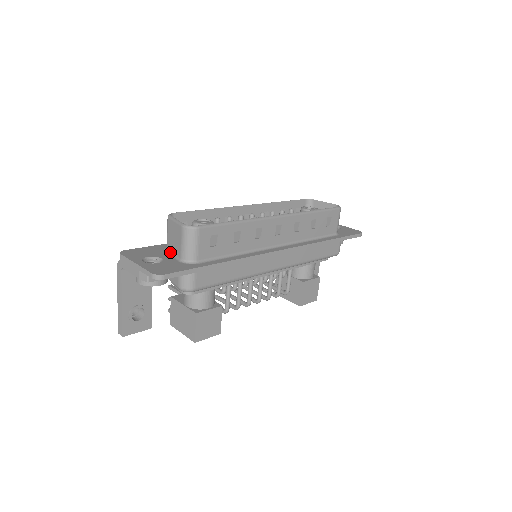
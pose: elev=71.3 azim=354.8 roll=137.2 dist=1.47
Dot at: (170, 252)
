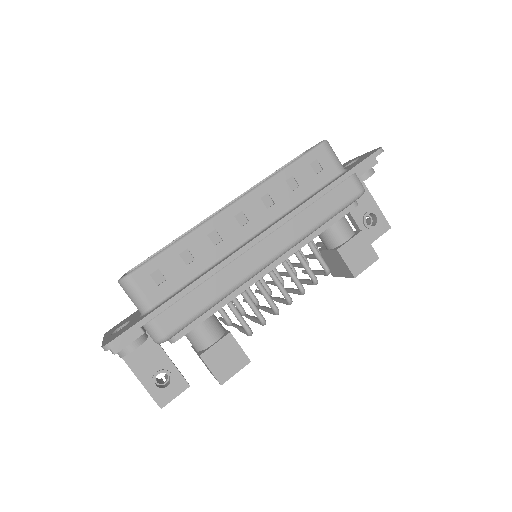
Dot at: occluded
